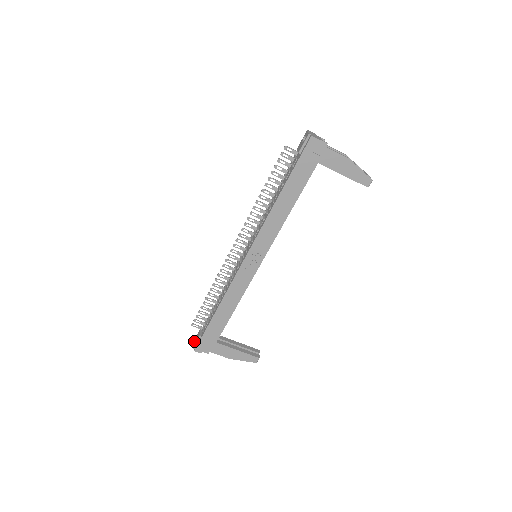
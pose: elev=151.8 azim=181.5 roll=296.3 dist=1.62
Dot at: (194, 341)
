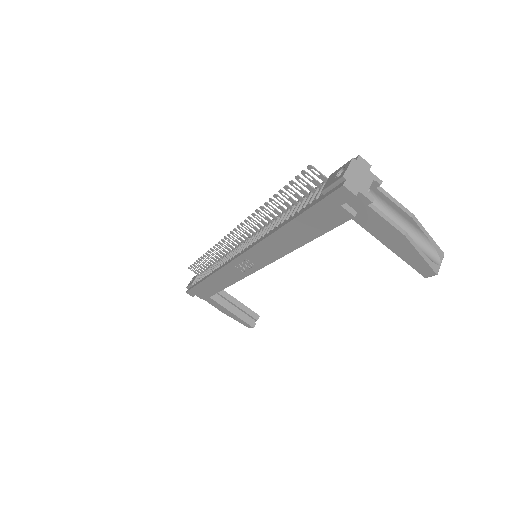
Dot at: (191, 280)
